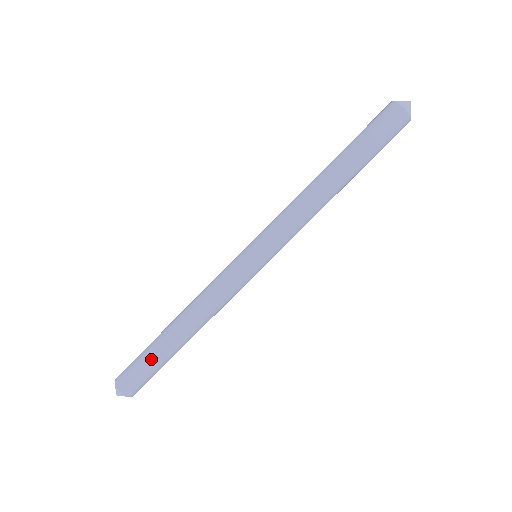
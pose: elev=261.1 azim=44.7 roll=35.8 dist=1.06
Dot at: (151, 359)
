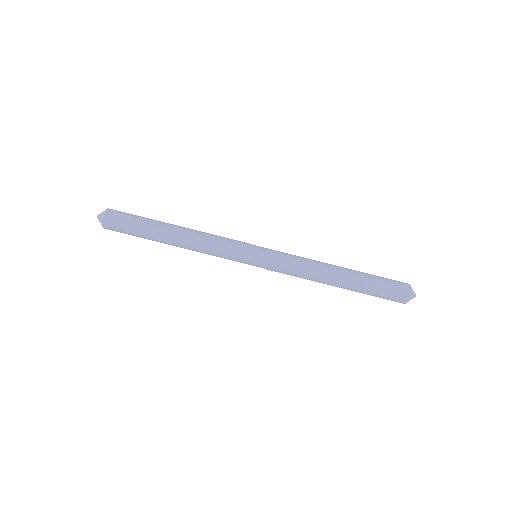
Dot at: (143, 221)
